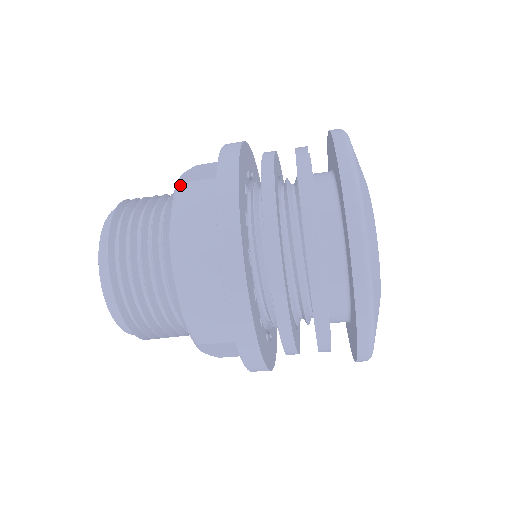
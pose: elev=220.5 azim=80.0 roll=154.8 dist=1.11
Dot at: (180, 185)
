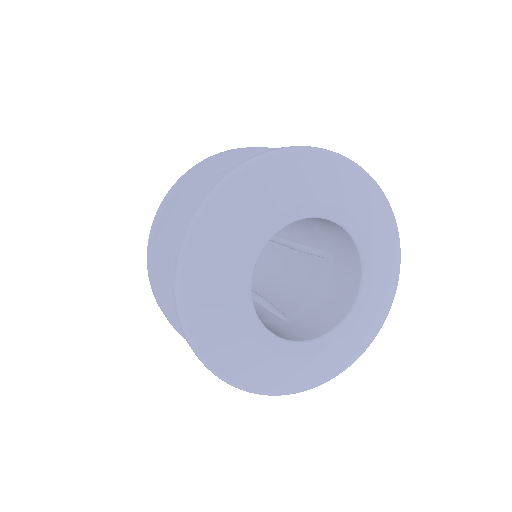
Dot at: occluded
